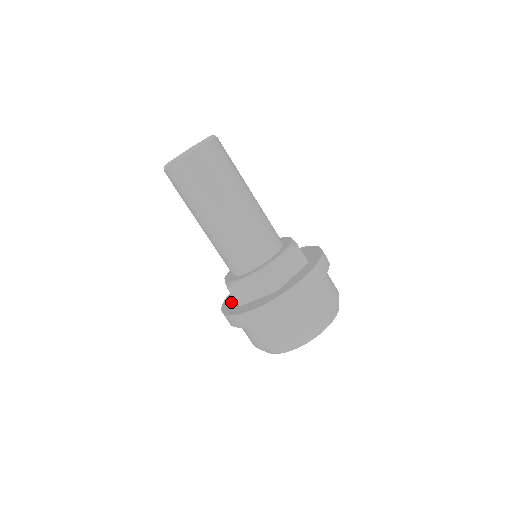
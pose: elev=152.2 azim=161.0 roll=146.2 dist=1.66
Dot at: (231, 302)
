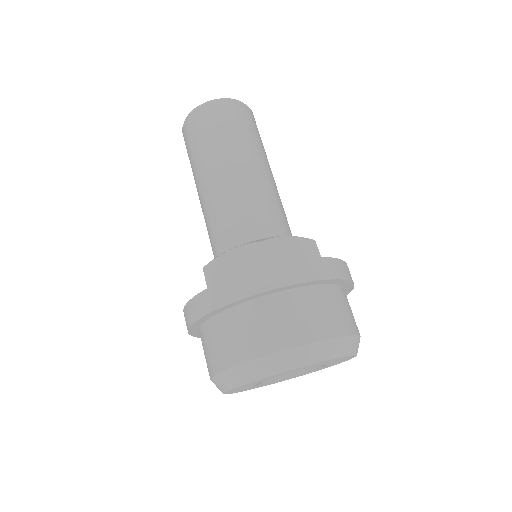
Dot at: occluded
